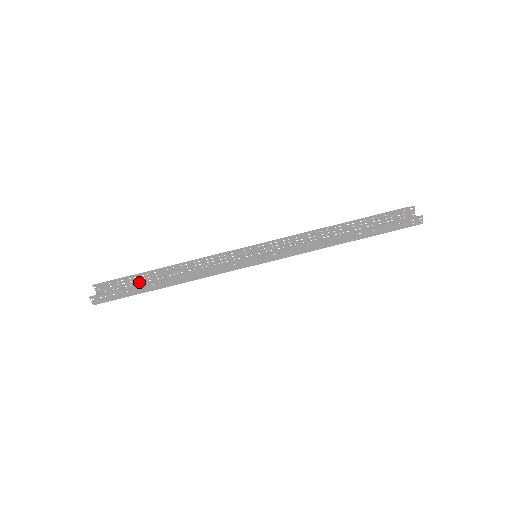
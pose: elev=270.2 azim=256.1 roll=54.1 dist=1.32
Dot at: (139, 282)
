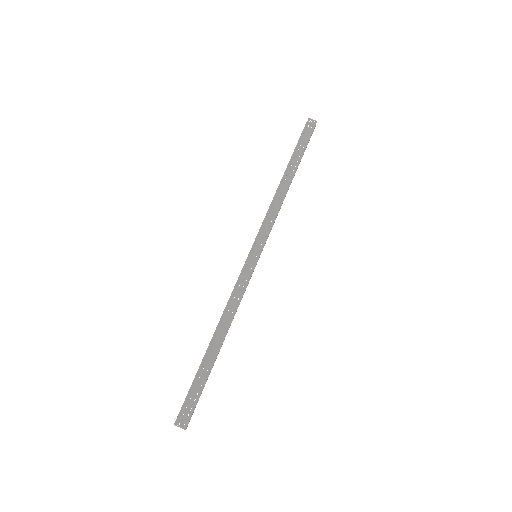
Dot at: occluded
